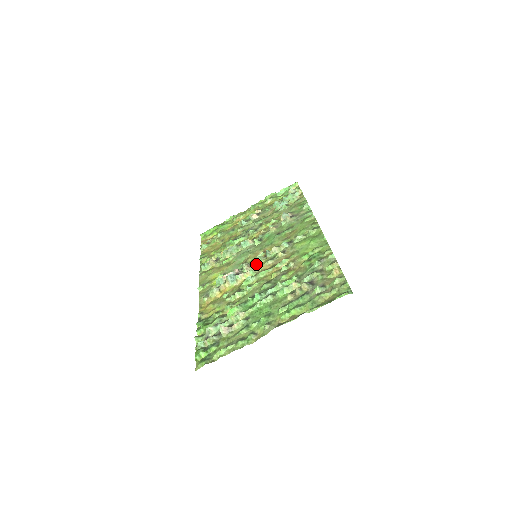
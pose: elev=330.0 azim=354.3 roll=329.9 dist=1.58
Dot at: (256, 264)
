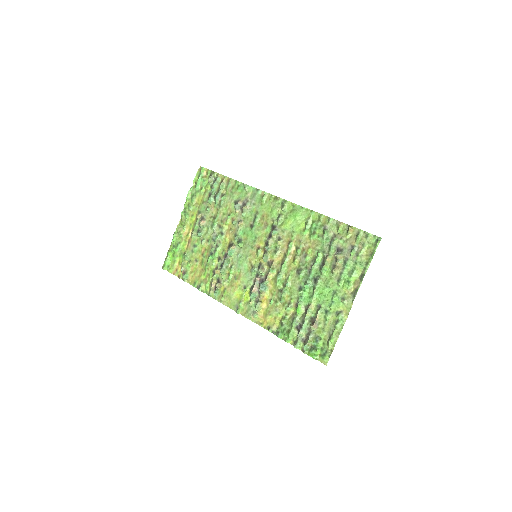
Dot at: (266, 262)
